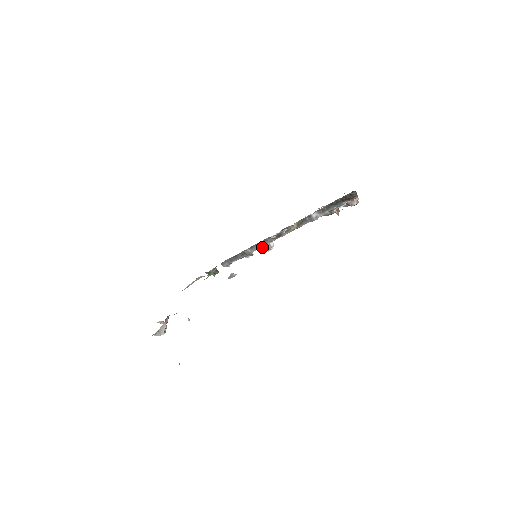
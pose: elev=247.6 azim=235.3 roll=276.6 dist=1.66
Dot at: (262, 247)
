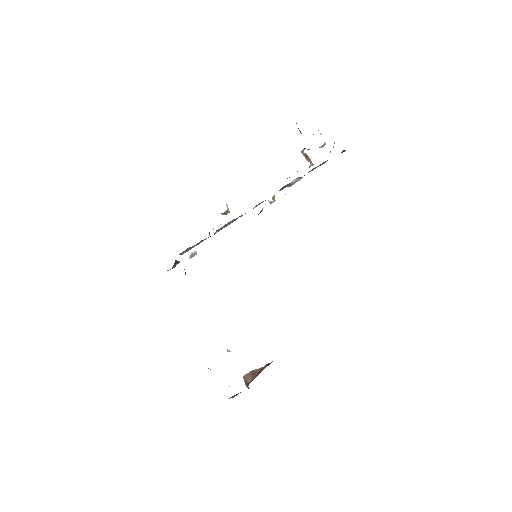
Dot at: (228, 223)
